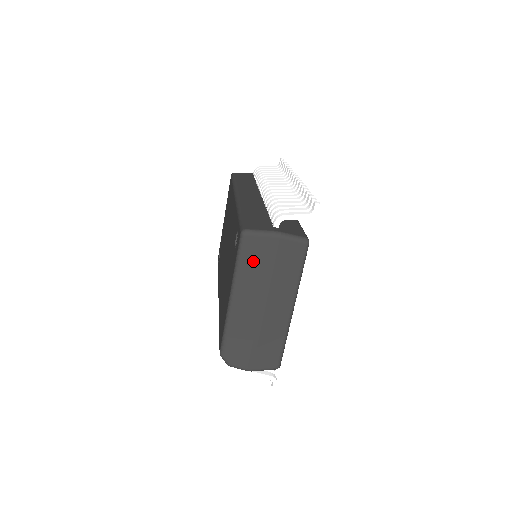
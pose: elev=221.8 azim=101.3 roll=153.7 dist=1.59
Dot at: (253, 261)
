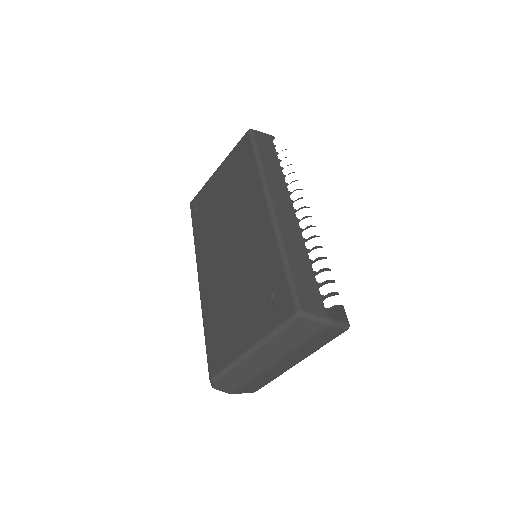
Dot at: (292, 335)
